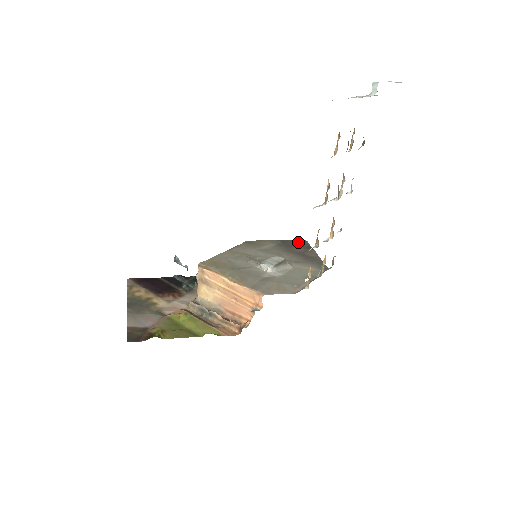
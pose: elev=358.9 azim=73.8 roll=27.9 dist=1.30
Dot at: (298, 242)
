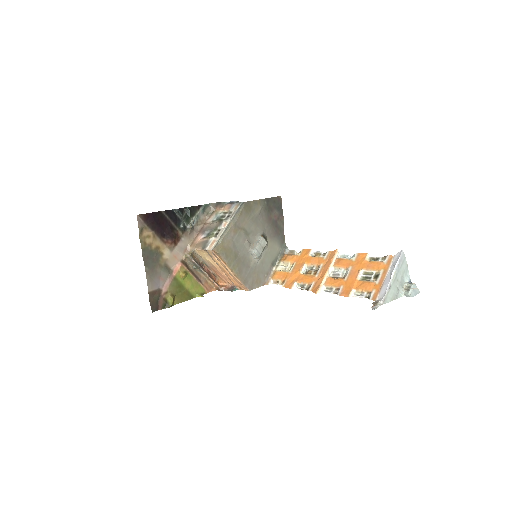
Dot at: (277, 202)
